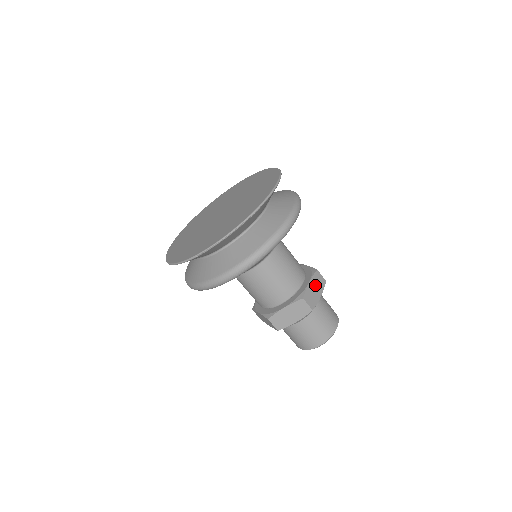
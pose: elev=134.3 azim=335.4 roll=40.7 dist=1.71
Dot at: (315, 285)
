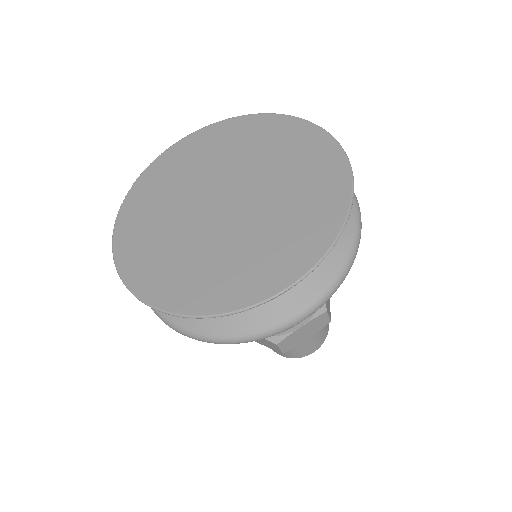
Dot at: occluded
